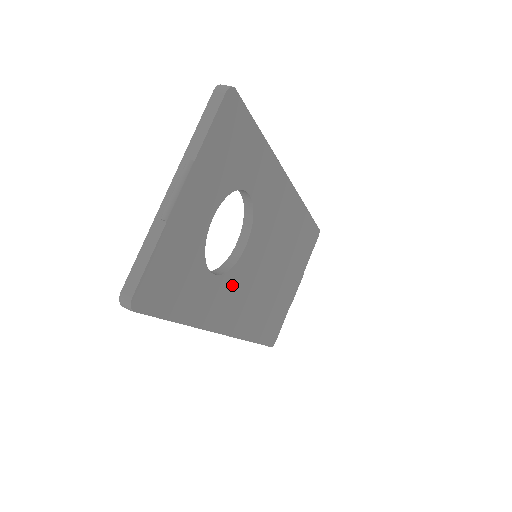
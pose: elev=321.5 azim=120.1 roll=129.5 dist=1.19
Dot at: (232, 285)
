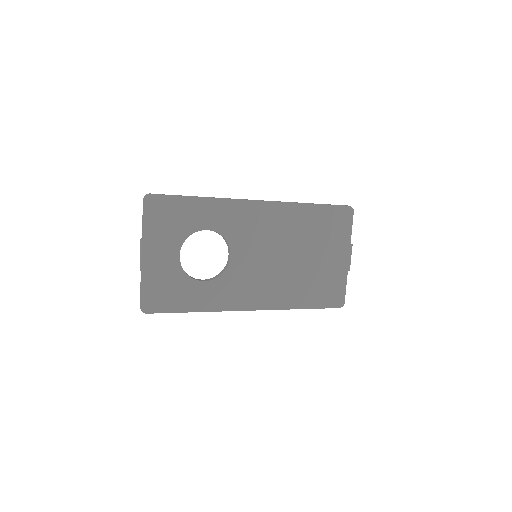
Dot at: (233, 281)
